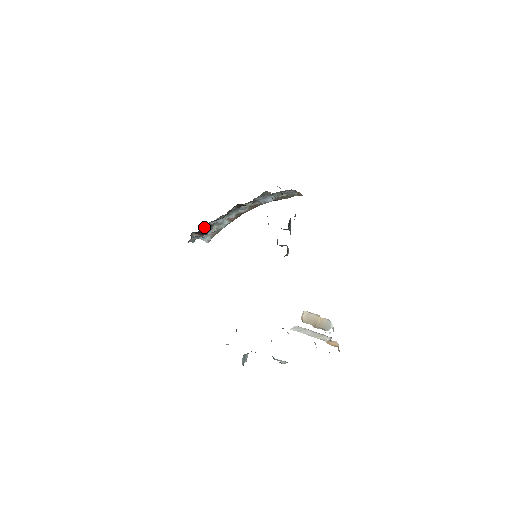
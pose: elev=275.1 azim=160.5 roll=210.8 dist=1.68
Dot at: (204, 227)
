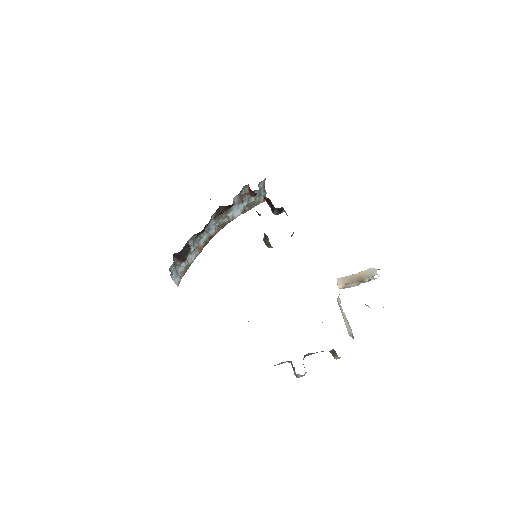
Dot at: (185, 246)
